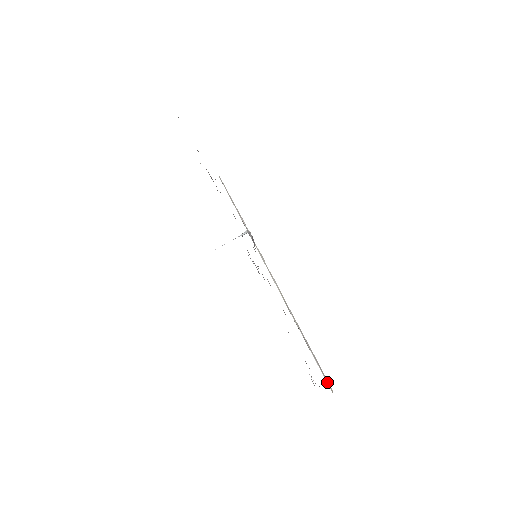
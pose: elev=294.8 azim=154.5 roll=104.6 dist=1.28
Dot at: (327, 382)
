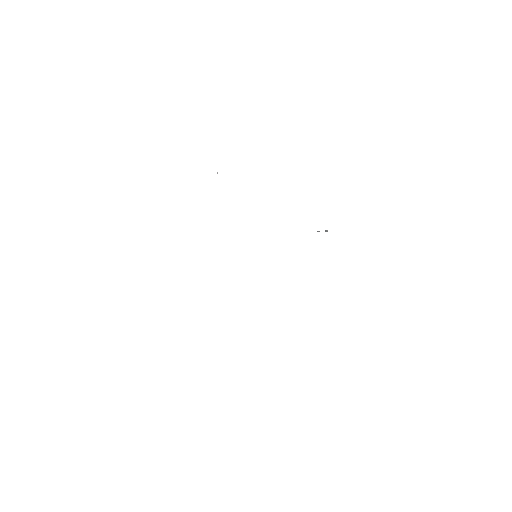
Dot at: occluded
